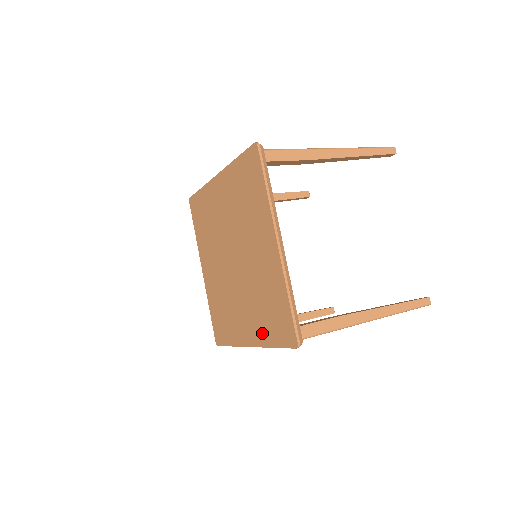
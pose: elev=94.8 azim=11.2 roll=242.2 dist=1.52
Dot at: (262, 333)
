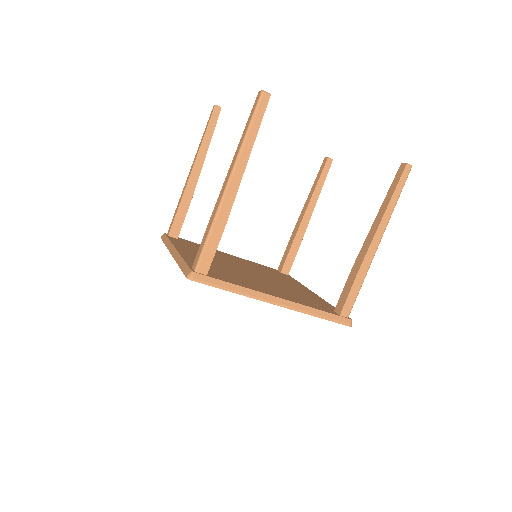
Dot at: occluded
